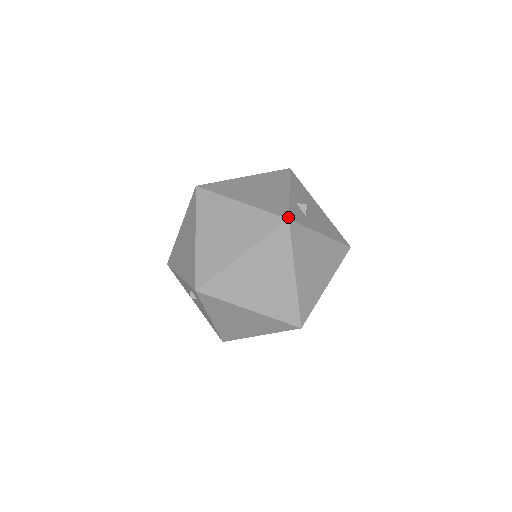
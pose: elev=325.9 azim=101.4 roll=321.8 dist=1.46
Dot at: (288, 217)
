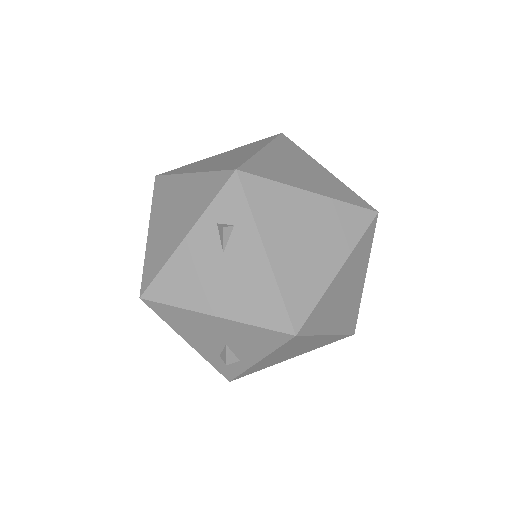
Dot at: occluded
